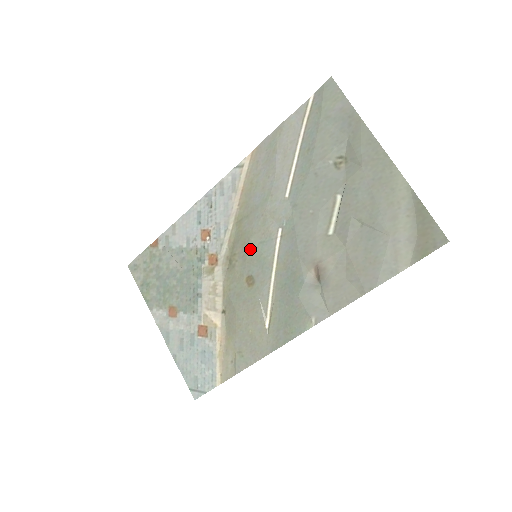
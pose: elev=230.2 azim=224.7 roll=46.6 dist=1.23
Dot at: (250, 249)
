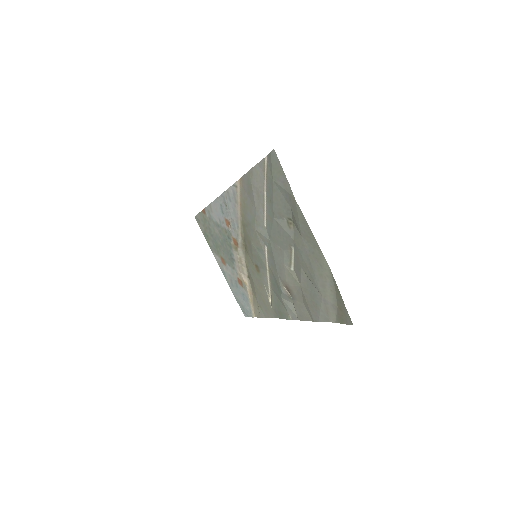
Dot at: (253, 249)
